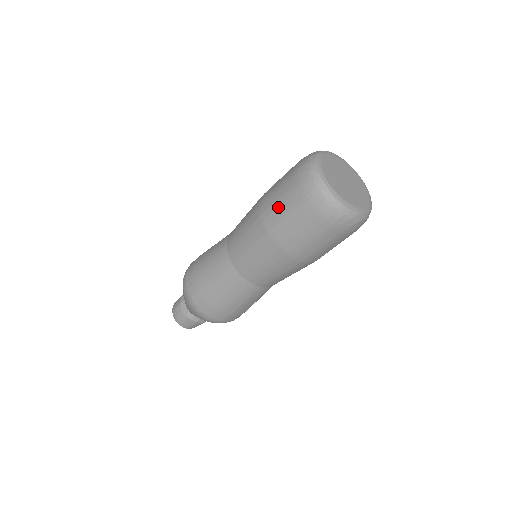
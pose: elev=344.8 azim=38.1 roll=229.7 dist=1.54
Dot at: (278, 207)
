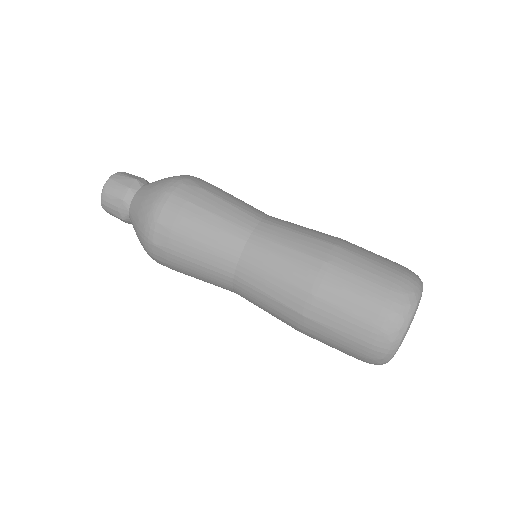
Dot at: (337, 317)
